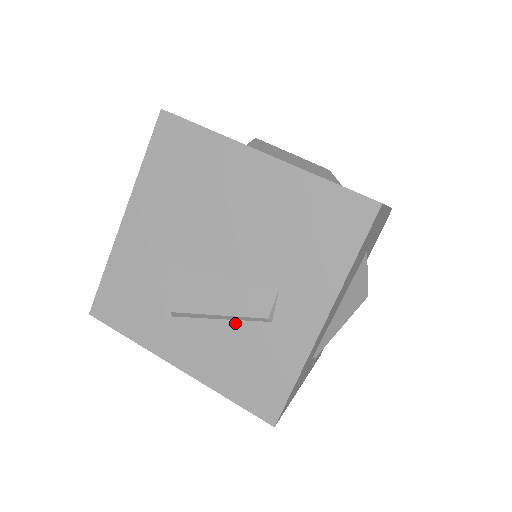
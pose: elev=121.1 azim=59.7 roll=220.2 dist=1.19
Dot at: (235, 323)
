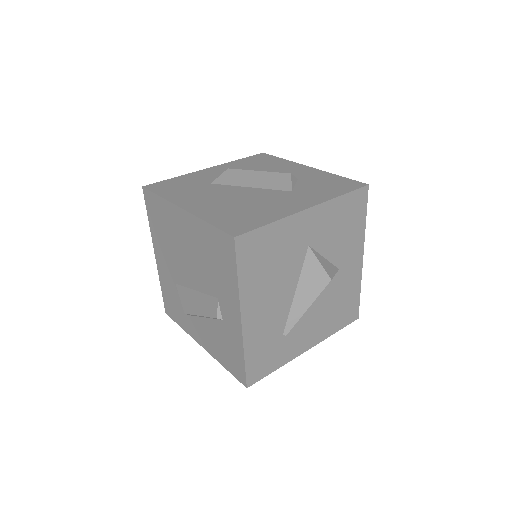
Dot at: (211, 320)
